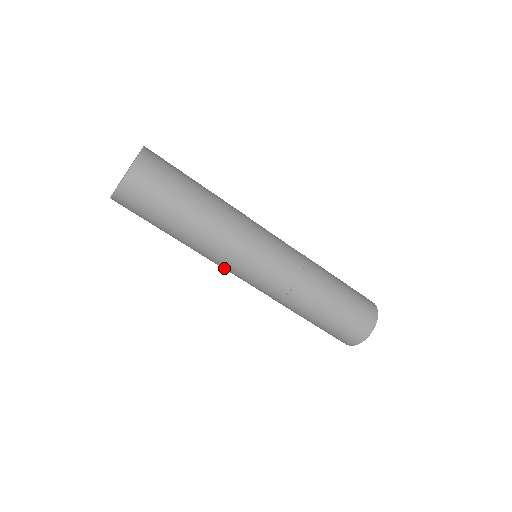
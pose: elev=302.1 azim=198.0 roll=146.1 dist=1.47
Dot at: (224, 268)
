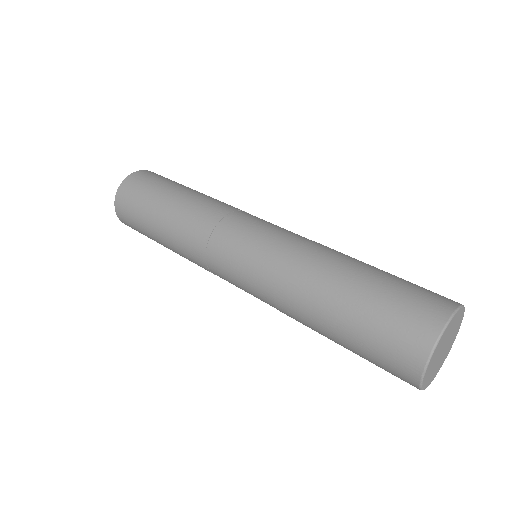
Dot at: (211, 268)
